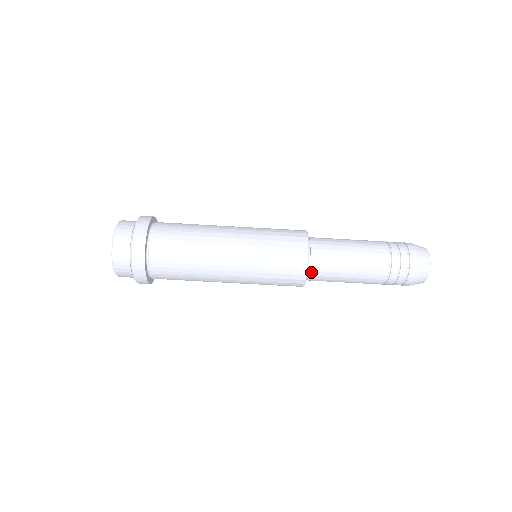
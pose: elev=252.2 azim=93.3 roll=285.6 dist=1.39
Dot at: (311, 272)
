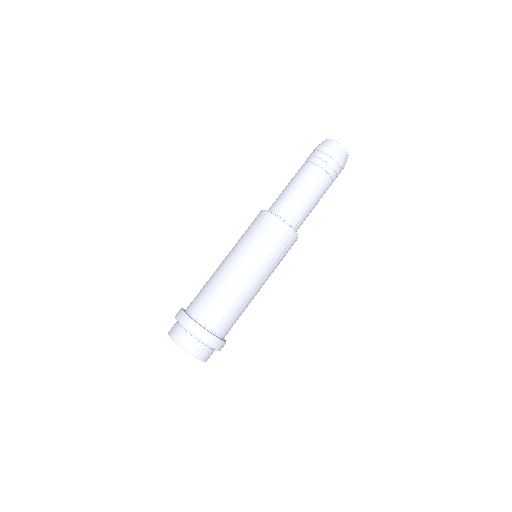
Dot at: (274, 212)
